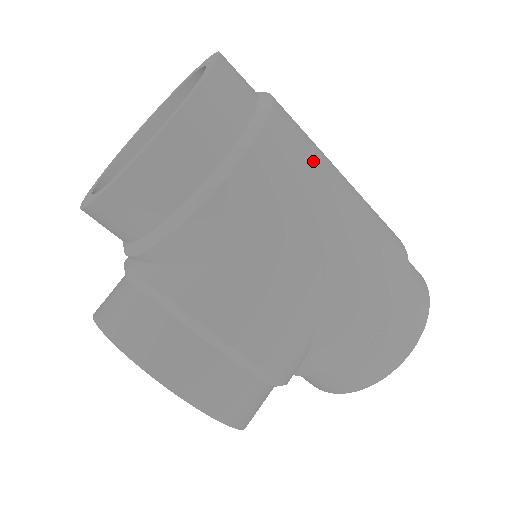
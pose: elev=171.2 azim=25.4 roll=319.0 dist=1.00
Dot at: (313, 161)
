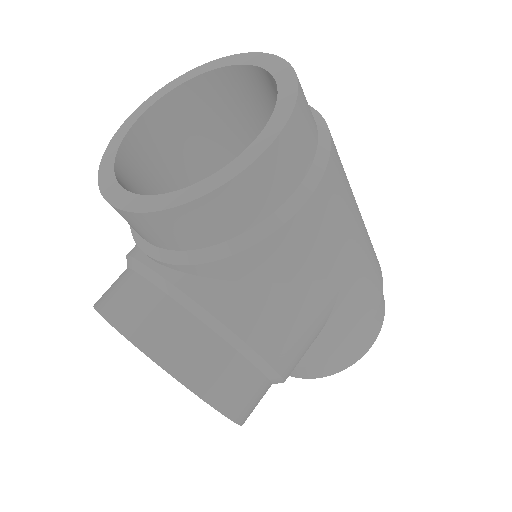
Dot at: (348, 188)
